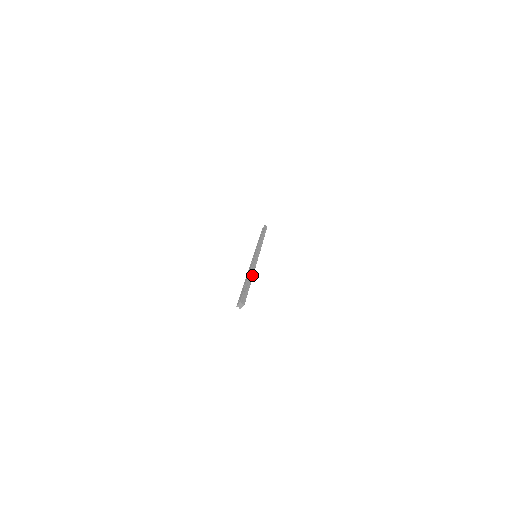
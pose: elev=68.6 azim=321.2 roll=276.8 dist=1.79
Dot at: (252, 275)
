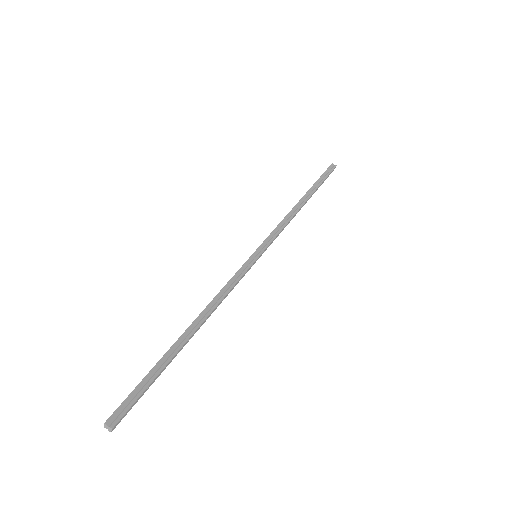
Dot at: (199, 323)
